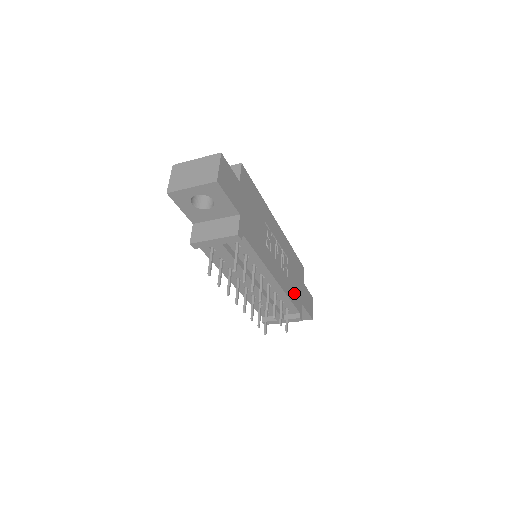
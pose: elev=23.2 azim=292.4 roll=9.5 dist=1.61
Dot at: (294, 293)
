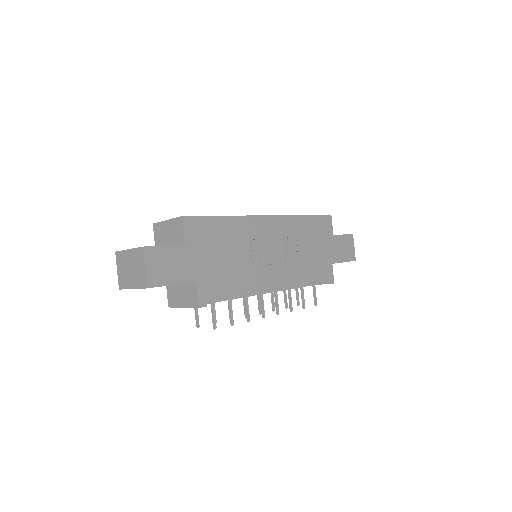
Dot at: (315, 266)
